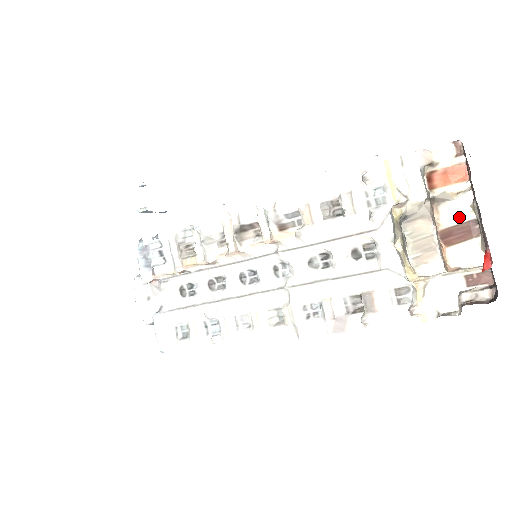
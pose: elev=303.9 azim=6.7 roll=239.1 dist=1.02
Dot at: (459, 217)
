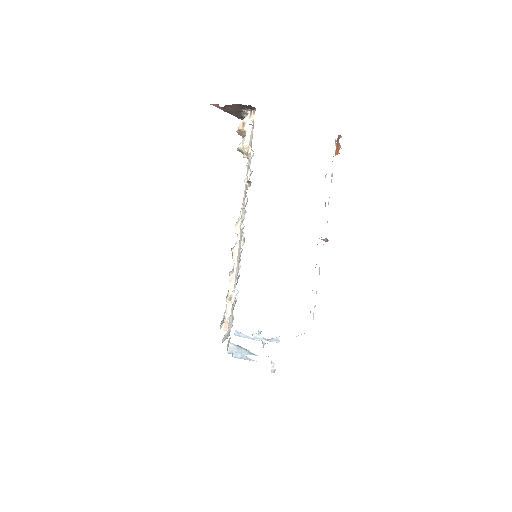
Dot at: occluded
